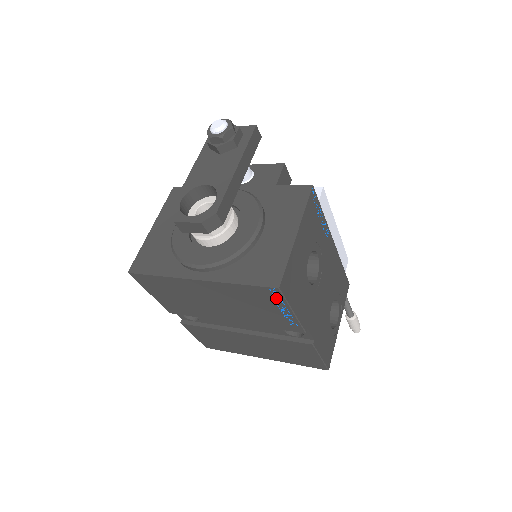
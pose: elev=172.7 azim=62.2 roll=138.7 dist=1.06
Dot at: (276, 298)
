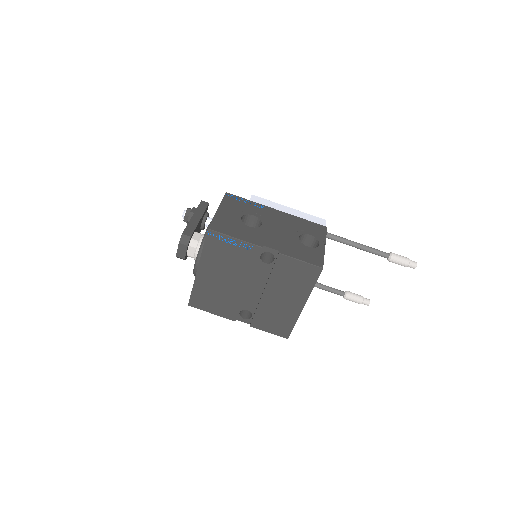
Dot at: (218, 237)
